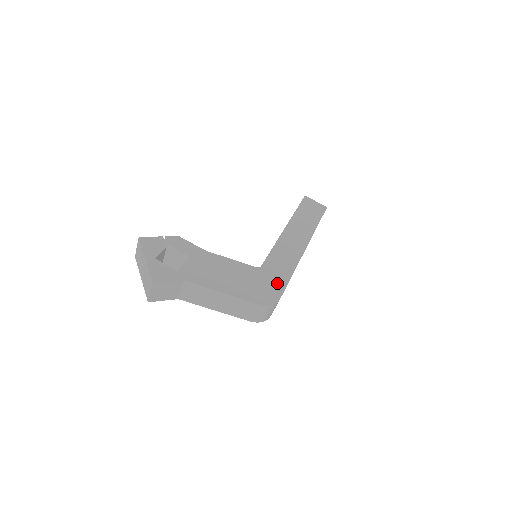
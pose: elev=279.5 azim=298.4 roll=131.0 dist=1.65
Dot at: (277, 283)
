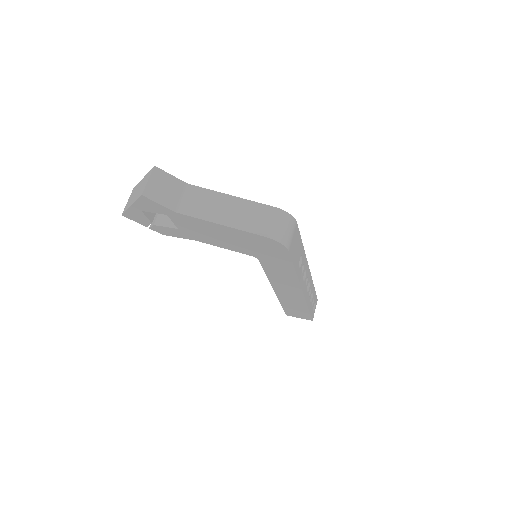
Dot at: occluded
